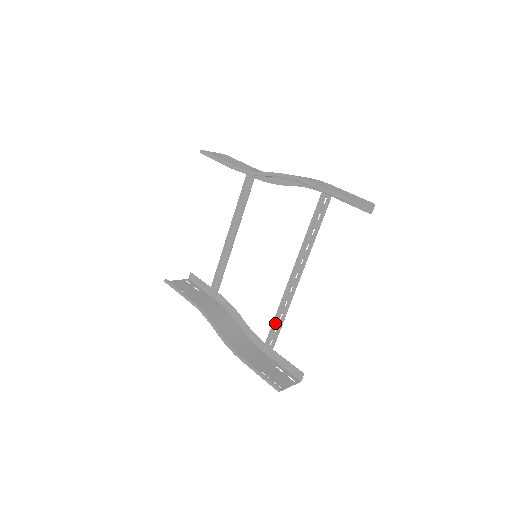
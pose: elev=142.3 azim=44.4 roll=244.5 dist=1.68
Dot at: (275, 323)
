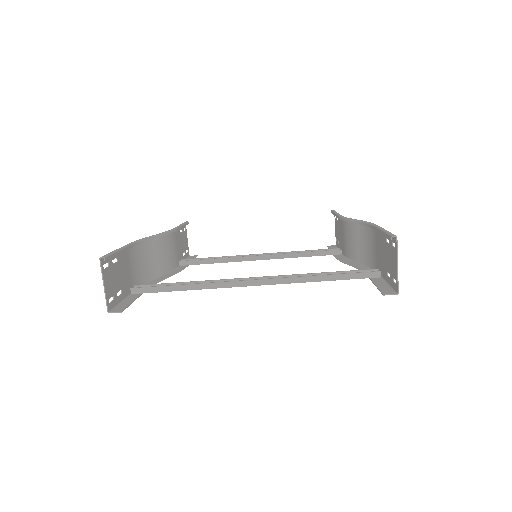
Dot at: occluded
